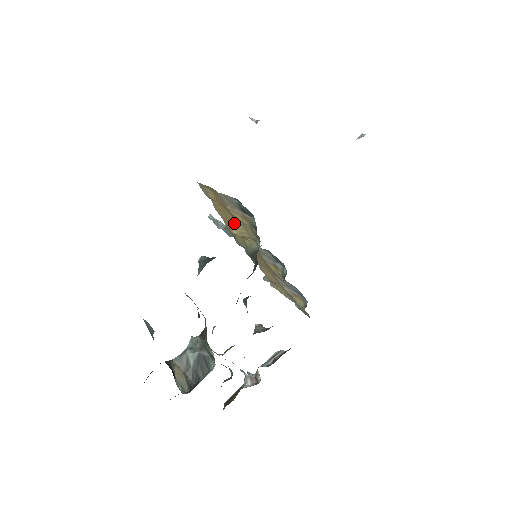
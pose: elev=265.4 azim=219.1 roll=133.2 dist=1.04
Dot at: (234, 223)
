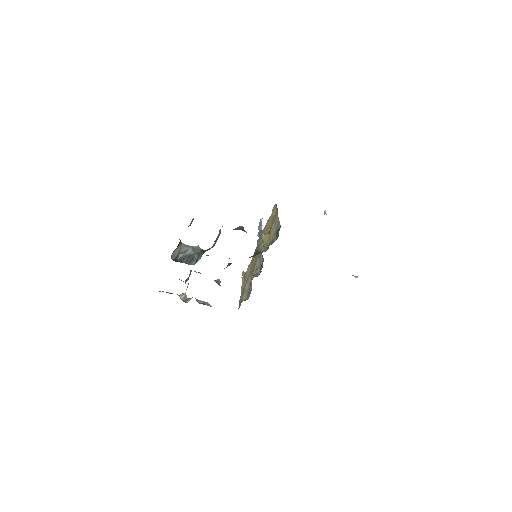
Dot at: (267, 233)
